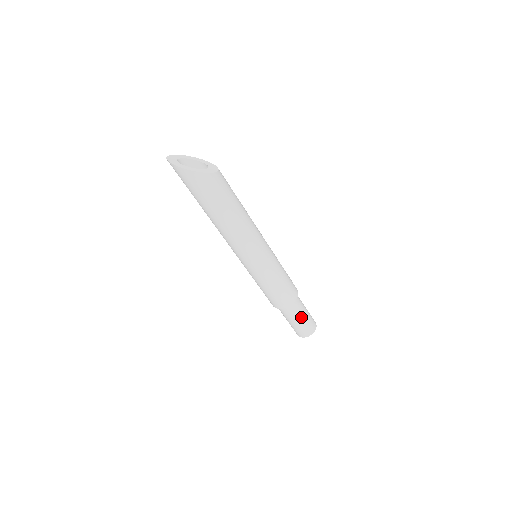
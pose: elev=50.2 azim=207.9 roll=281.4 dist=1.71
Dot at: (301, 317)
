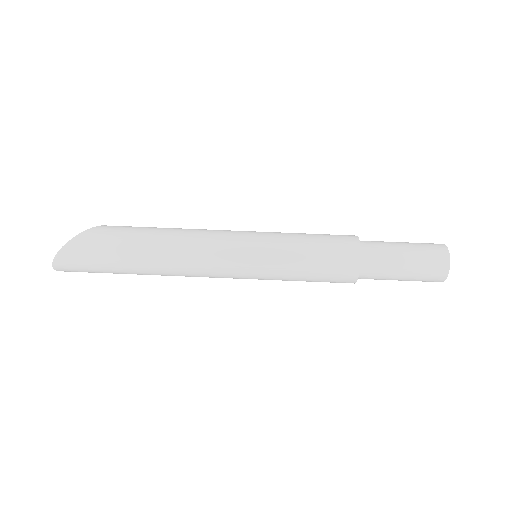
Dot at: (399, 247)
